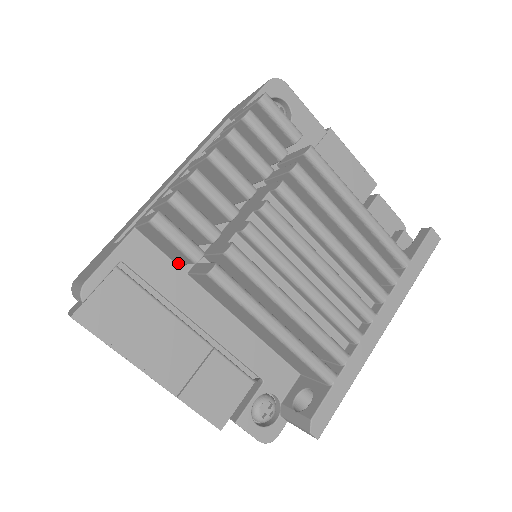
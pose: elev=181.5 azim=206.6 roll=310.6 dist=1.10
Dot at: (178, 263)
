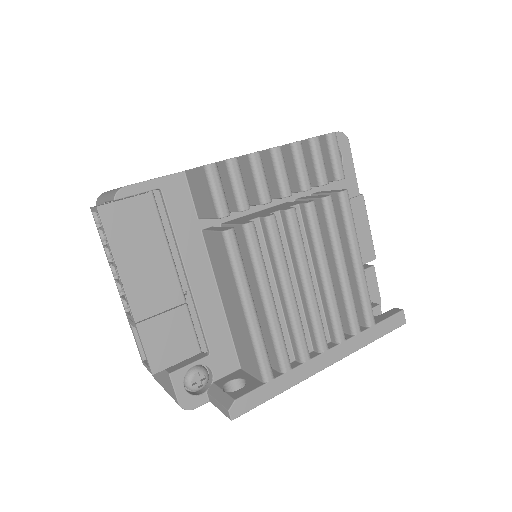
Dot at: (201, 216)
